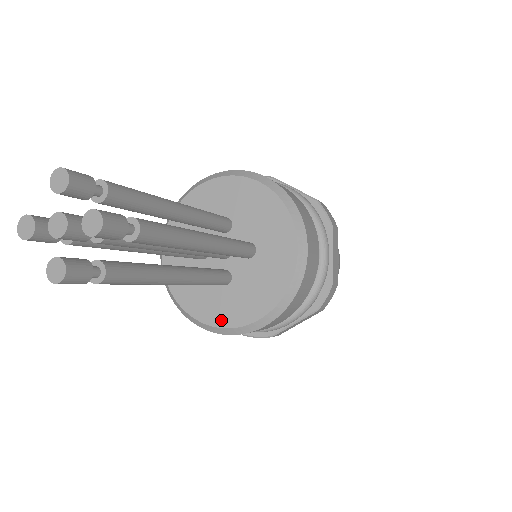
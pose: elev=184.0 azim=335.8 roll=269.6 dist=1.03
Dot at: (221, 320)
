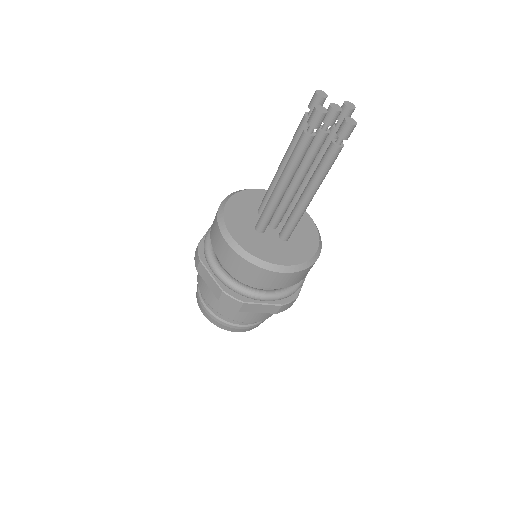
Dot at: (300, 259)
